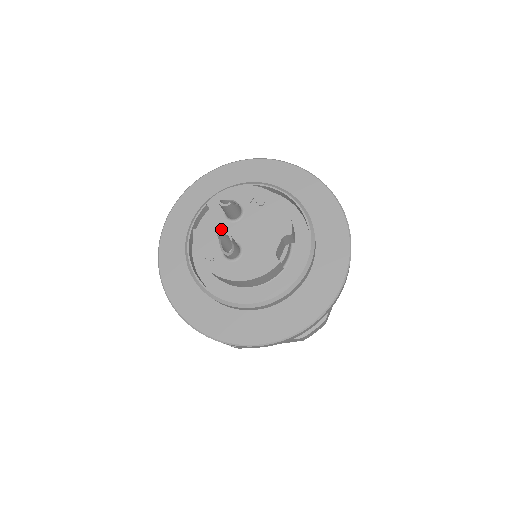
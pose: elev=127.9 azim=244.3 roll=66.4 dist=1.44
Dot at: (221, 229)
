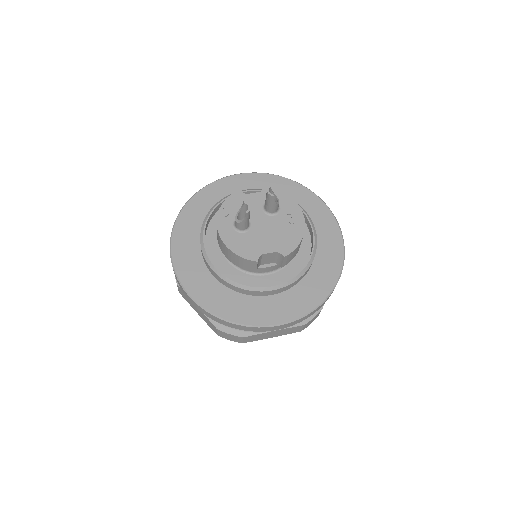
Dot at: (253, 207)
